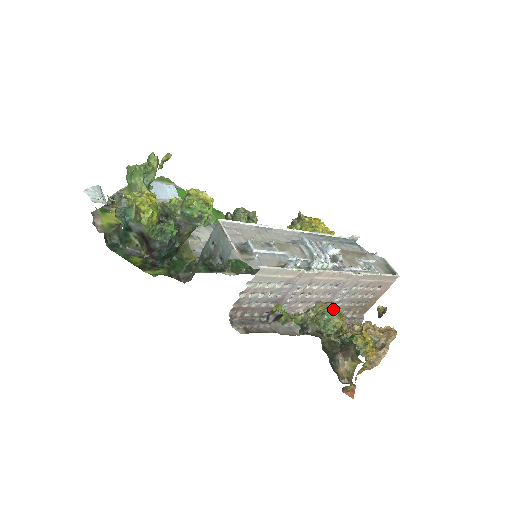
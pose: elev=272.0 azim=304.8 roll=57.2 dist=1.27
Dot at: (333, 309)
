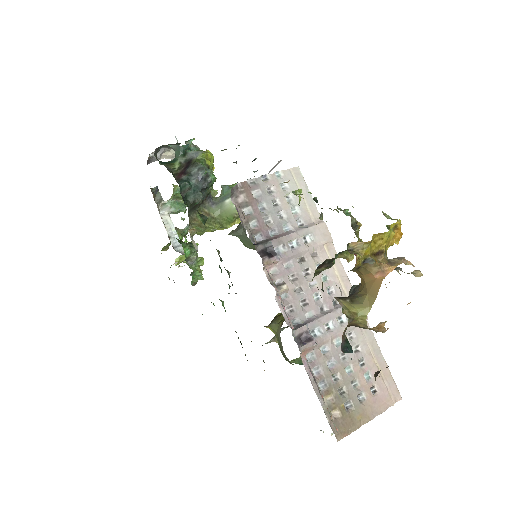
Dot at: occluded
